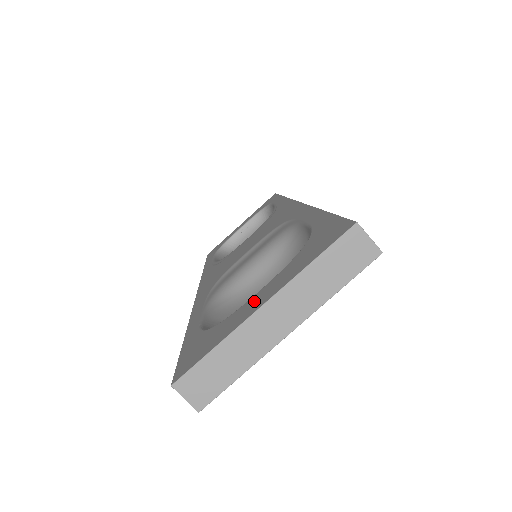
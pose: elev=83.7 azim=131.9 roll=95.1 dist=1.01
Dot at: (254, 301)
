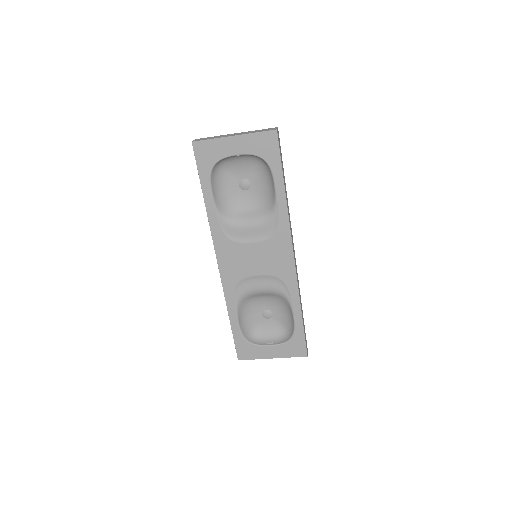
Dot at: (269, 351)
